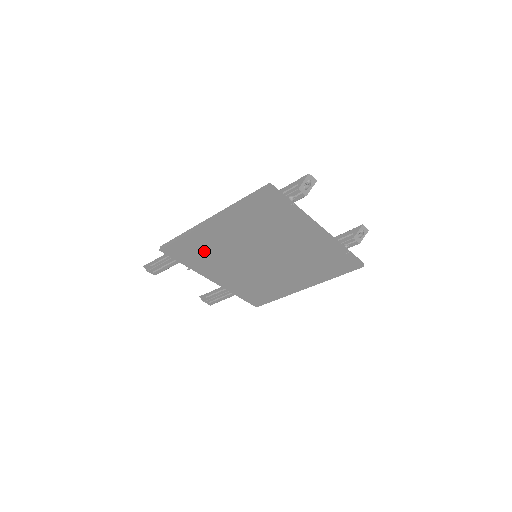
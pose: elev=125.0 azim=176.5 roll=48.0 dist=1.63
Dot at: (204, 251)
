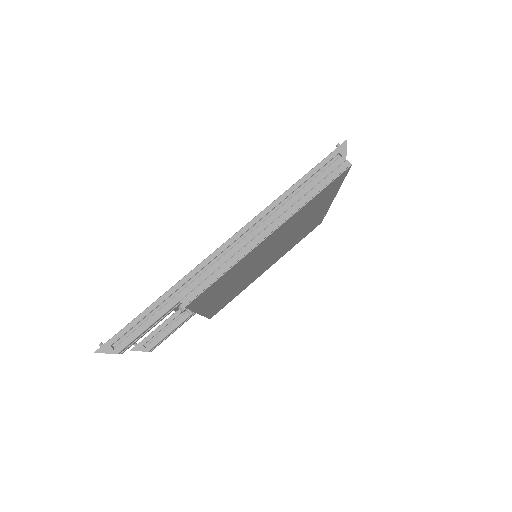
Dot at: (230, 277)
